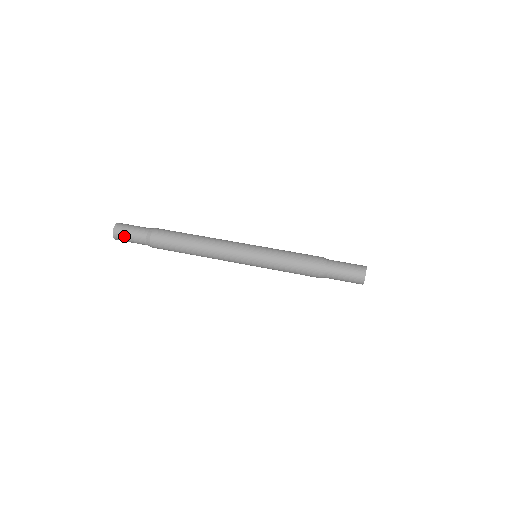
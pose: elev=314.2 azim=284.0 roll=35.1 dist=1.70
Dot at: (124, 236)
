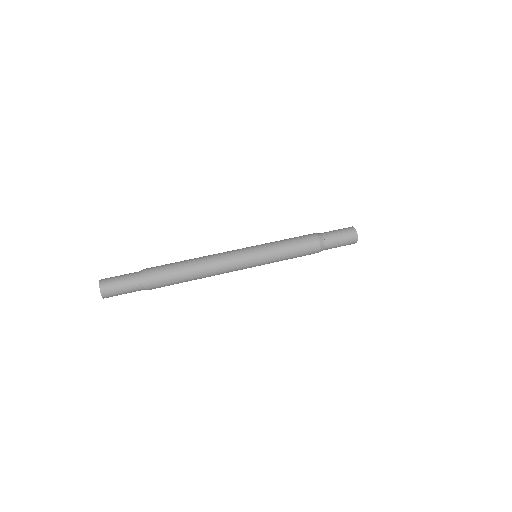
Dot at: (114, 287)
